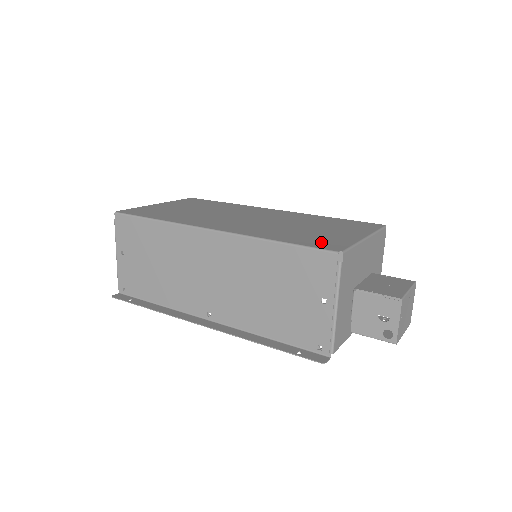
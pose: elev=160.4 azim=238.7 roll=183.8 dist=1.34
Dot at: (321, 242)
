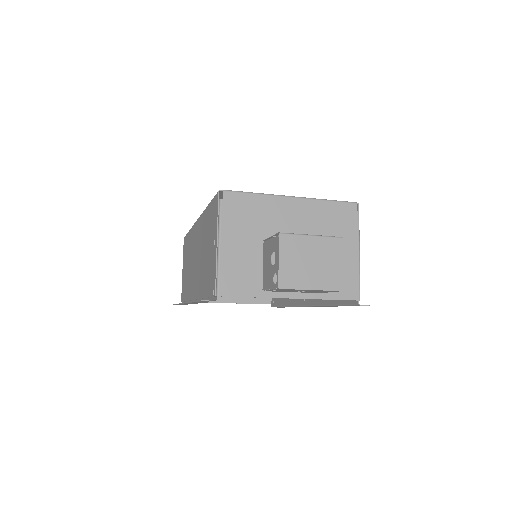
Dot at: occluded
